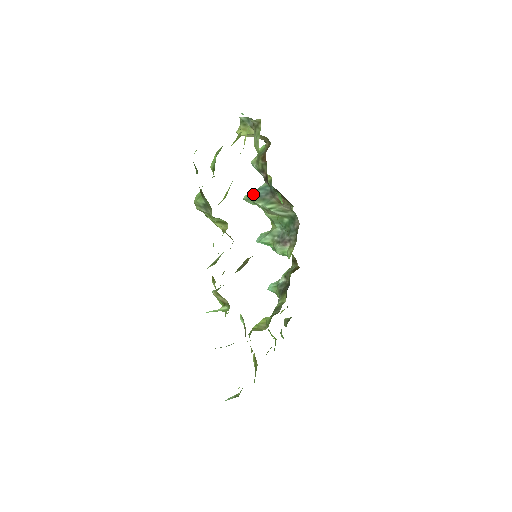
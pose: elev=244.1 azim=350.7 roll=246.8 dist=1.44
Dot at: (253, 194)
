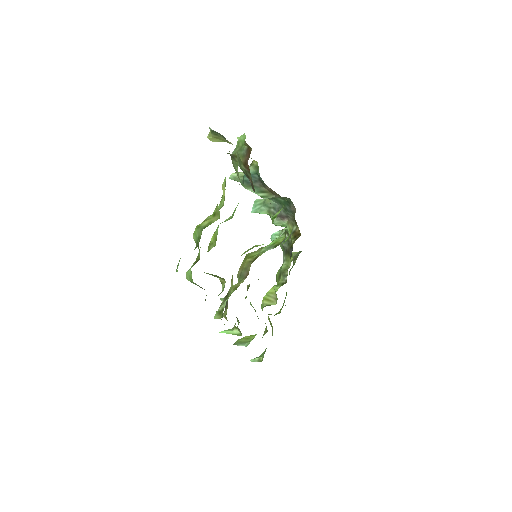
Dot at: (240, 175)
